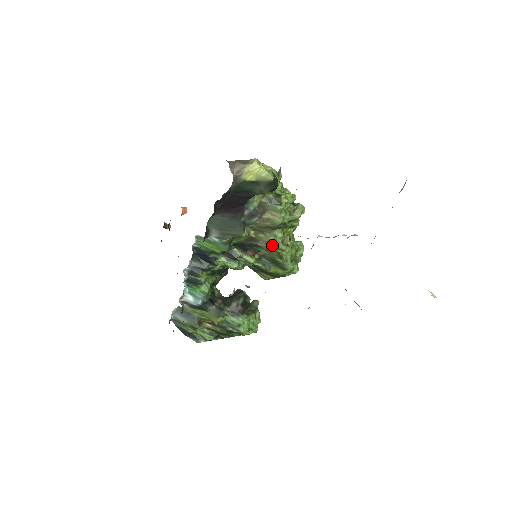
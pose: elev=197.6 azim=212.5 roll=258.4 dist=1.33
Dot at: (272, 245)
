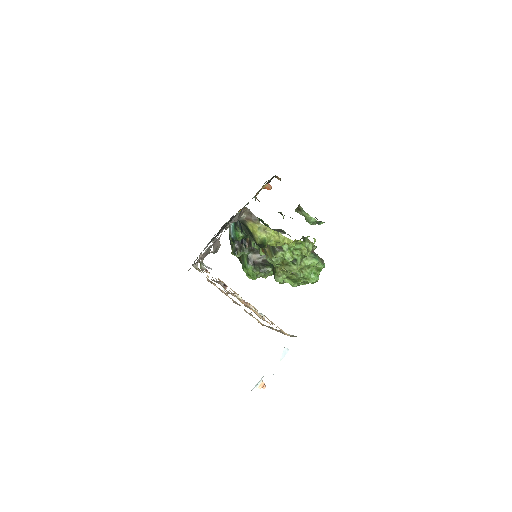
Dot at: (269, 262)
